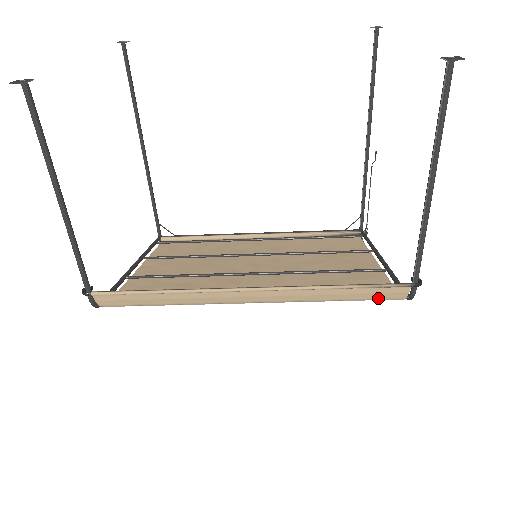
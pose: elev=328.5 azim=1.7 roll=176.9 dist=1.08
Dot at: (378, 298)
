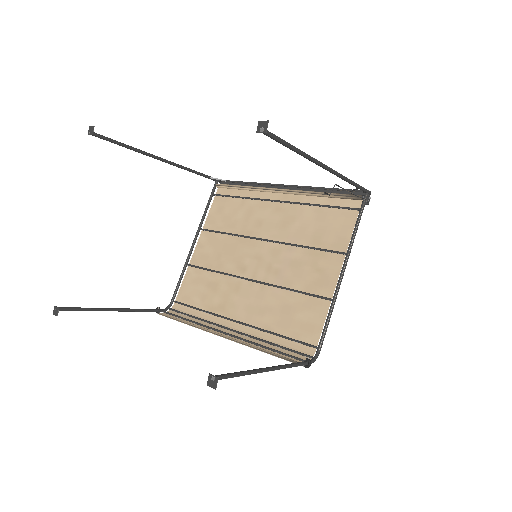
Dot at: (294, 355)
